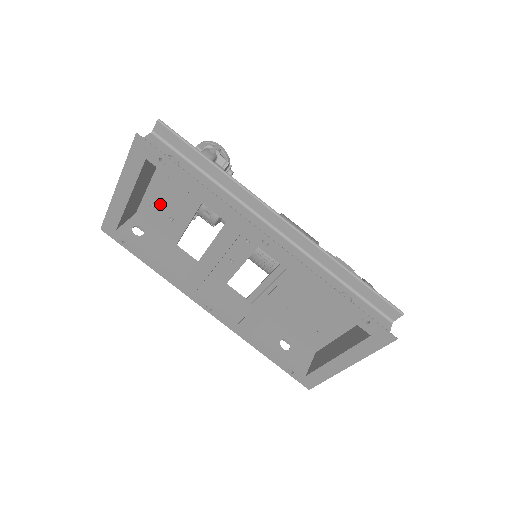
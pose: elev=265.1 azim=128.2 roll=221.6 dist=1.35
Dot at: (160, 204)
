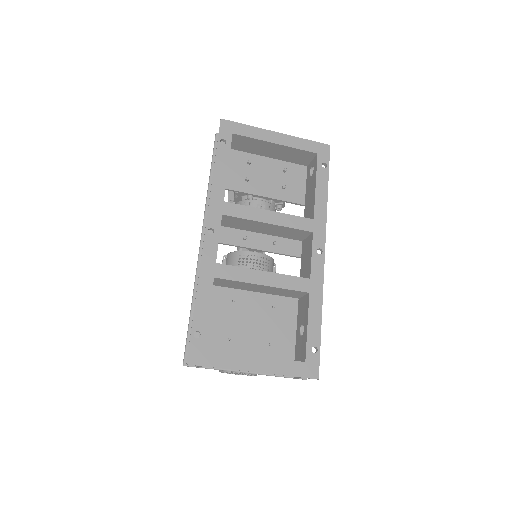
Dot at: (253, 168)
